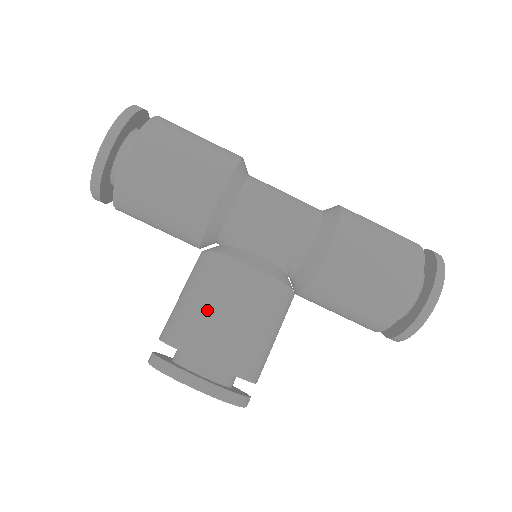
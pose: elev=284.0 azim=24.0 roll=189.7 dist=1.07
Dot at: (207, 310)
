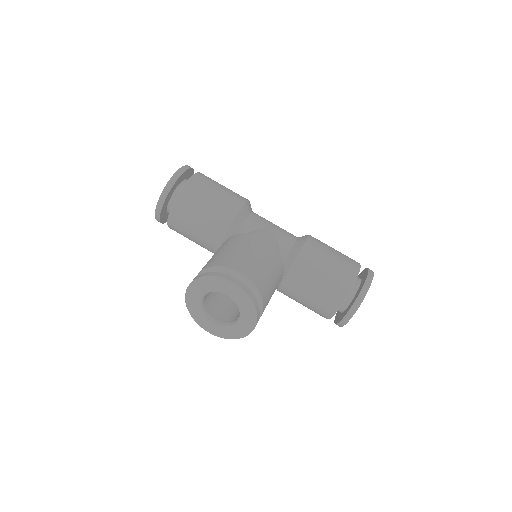
Dot at: (236, 251)
